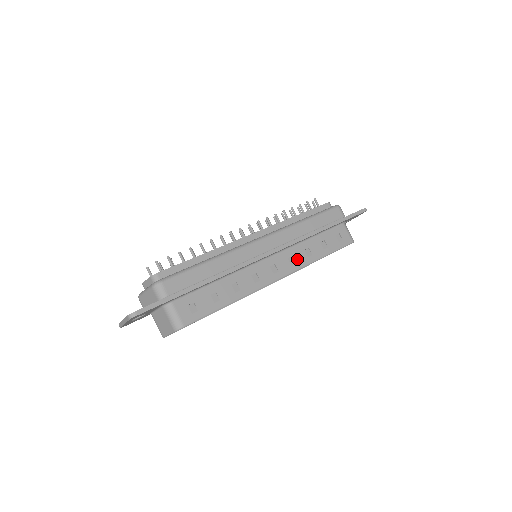
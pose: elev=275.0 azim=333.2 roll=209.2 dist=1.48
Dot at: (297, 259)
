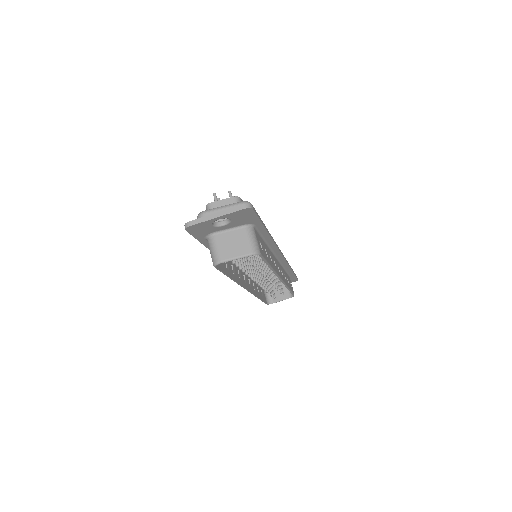
Dot at: (283, 276)
